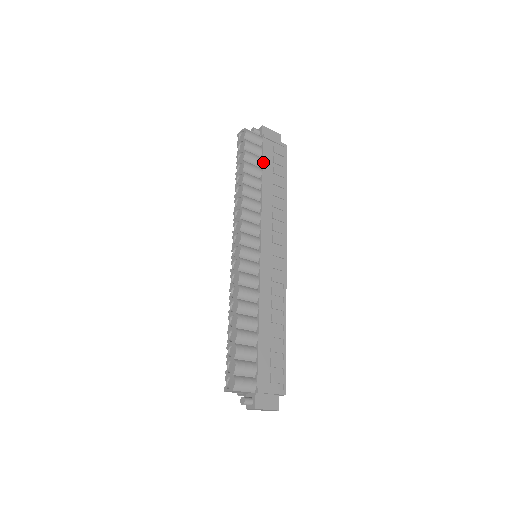
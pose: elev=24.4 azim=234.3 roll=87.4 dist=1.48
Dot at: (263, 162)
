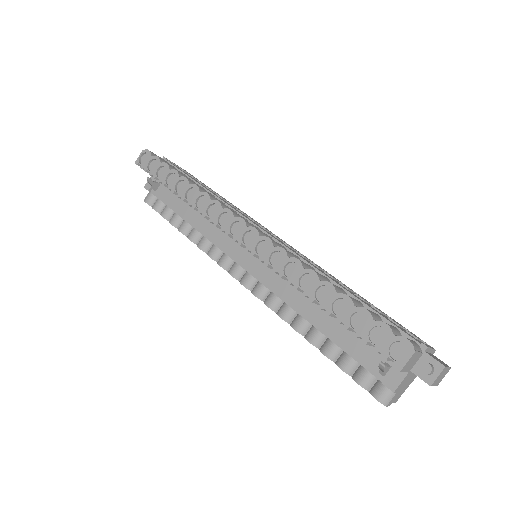
Dot at: (186, 174)
